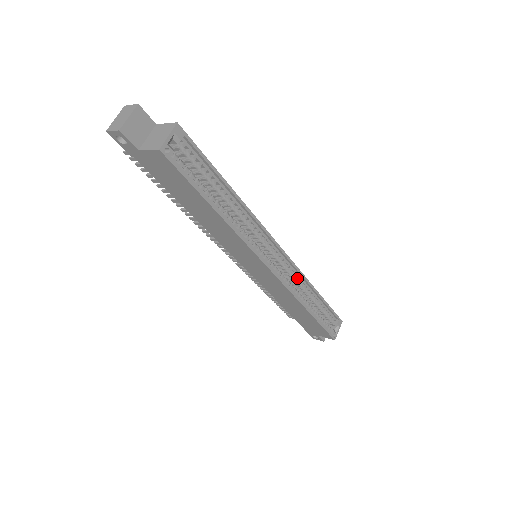
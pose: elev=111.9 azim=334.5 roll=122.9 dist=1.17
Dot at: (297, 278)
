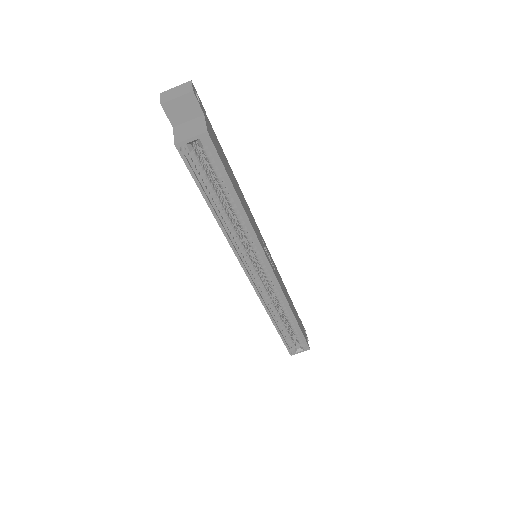
Dot at: (280, 296)
